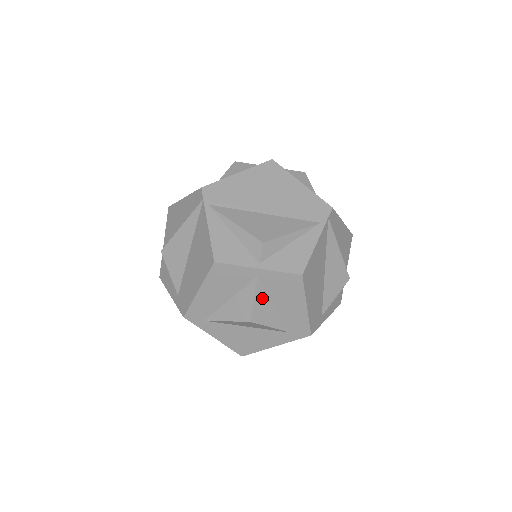
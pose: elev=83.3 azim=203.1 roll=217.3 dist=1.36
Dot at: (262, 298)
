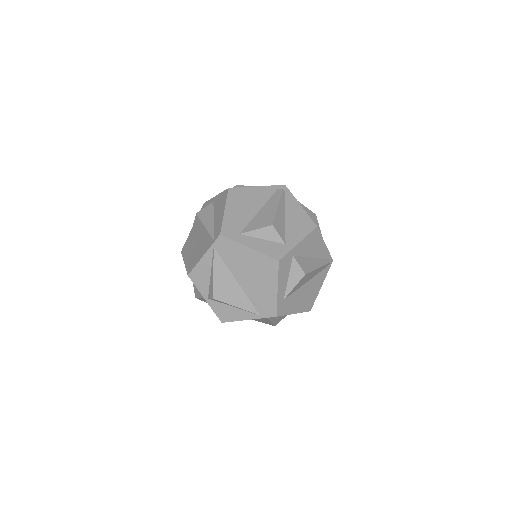
Dot at: occluded
